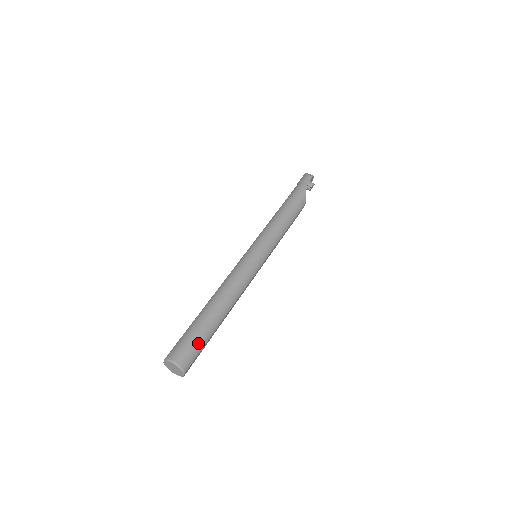
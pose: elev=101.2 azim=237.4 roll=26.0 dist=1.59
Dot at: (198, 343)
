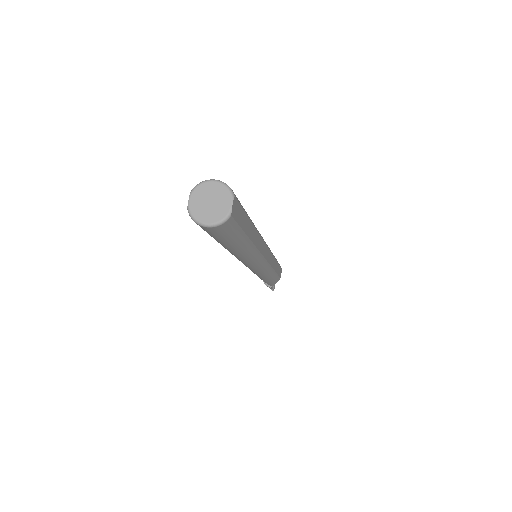
Dot at: occluded
